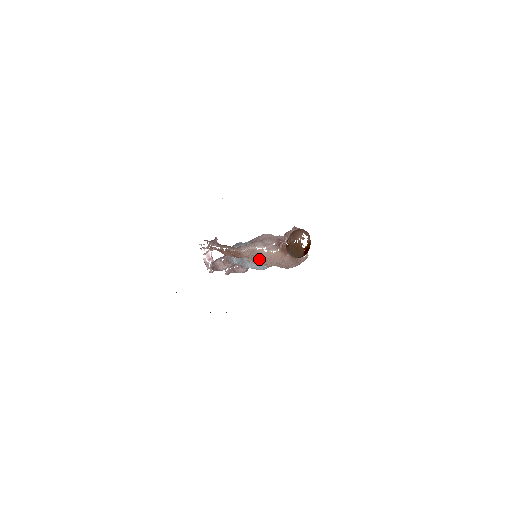
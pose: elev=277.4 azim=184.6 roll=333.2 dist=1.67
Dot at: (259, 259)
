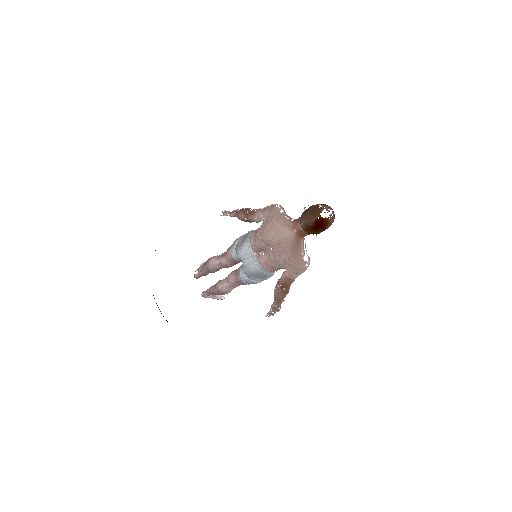
Dot at: (267, 220)
